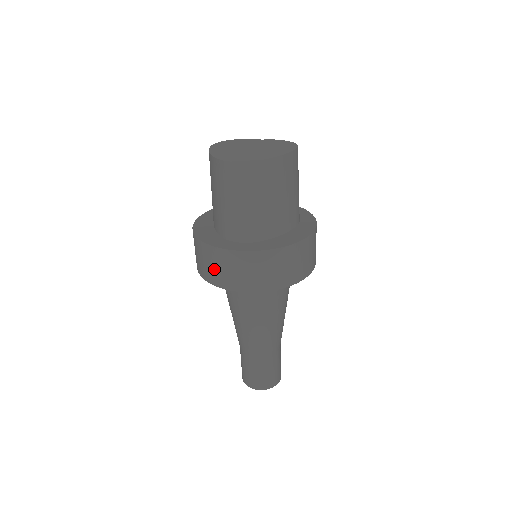
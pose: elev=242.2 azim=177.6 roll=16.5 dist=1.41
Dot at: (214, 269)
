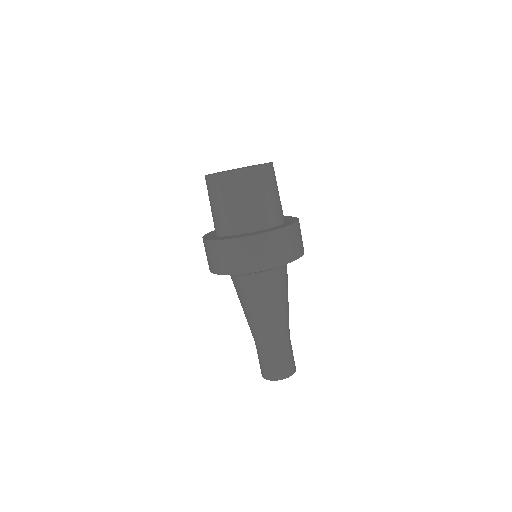
Dot at: occluded
